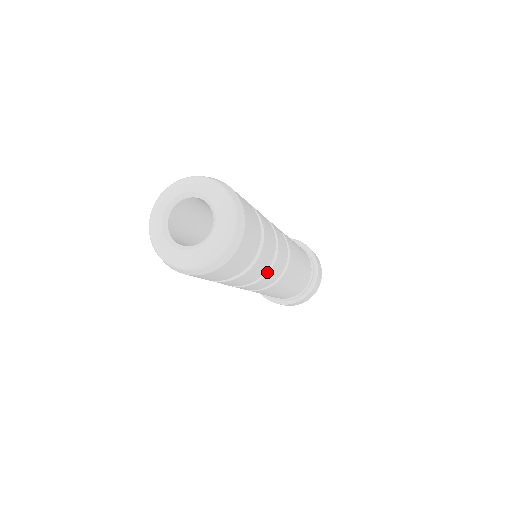
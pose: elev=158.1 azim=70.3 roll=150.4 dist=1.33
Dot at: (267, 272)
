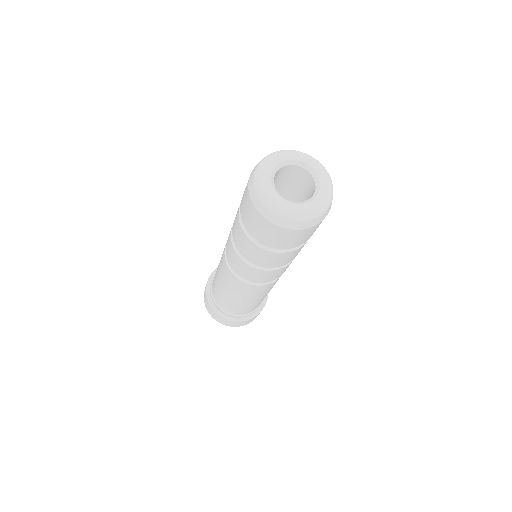
Dot at: occluded
